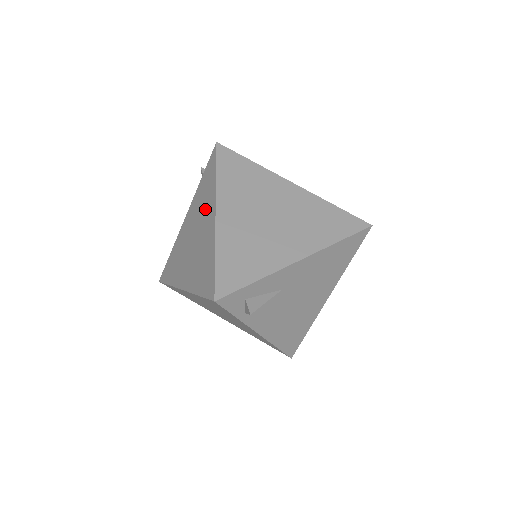
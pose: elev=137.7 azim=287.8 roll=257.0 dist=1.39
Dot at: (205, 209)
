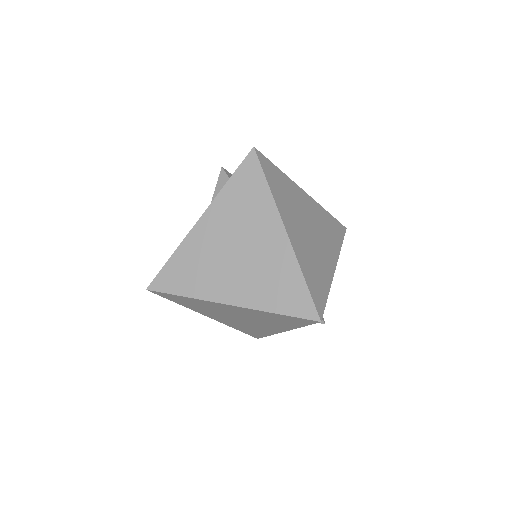
Dot at: (257, 222)
